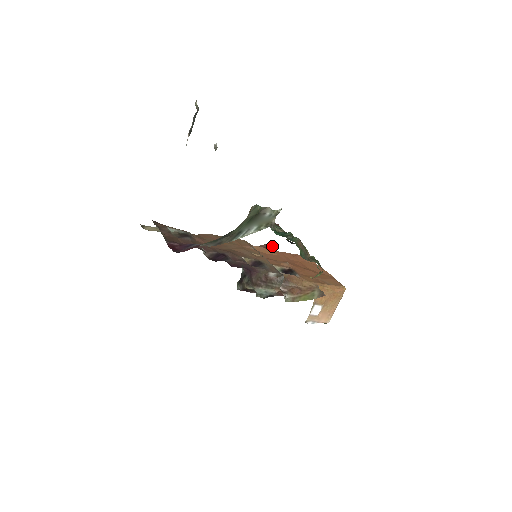
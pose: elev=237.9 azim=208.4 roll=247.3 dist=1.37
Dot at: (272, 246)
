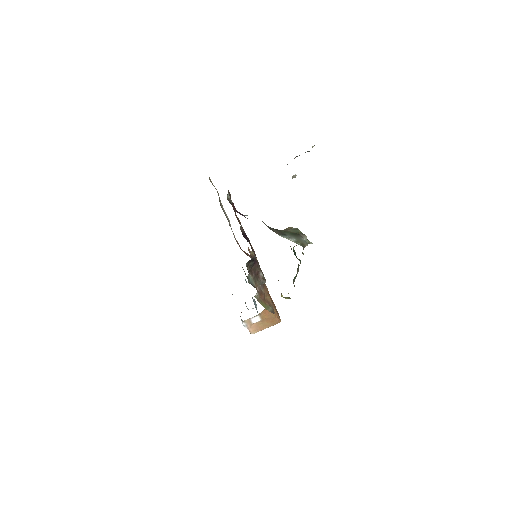
Dot at: occluded
